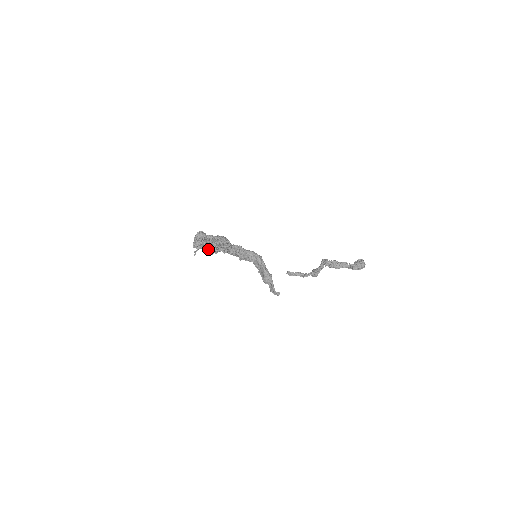
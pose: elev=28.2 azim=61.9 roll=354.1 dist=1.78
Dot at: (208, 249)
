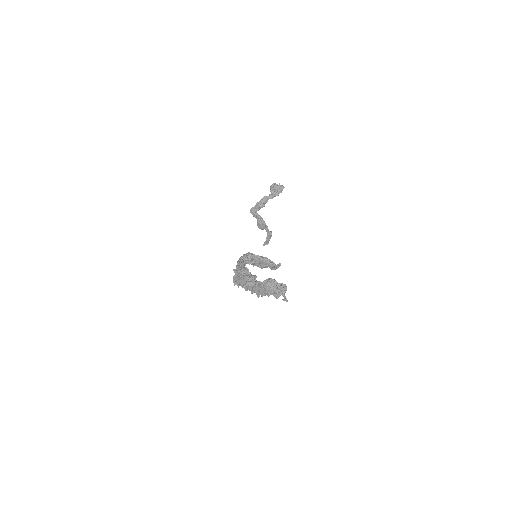
Dot at: occluded
